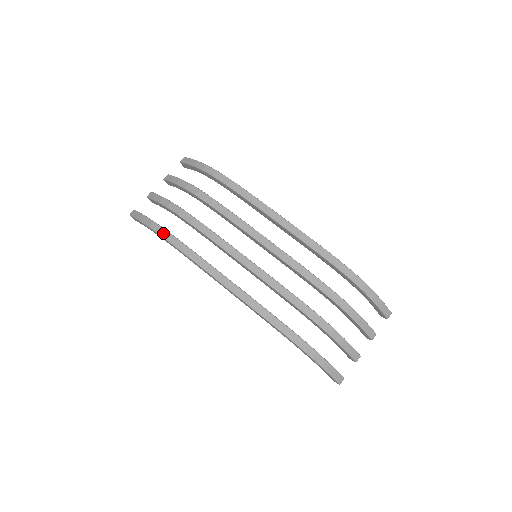
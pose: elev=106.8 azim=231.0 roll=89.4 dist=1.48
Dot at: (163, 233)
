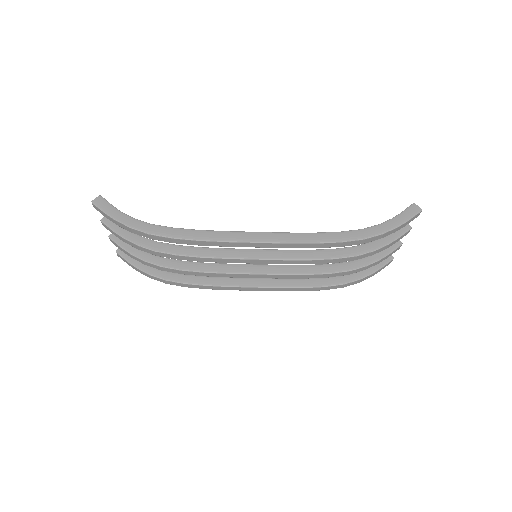
Dot at: (168, 283)
